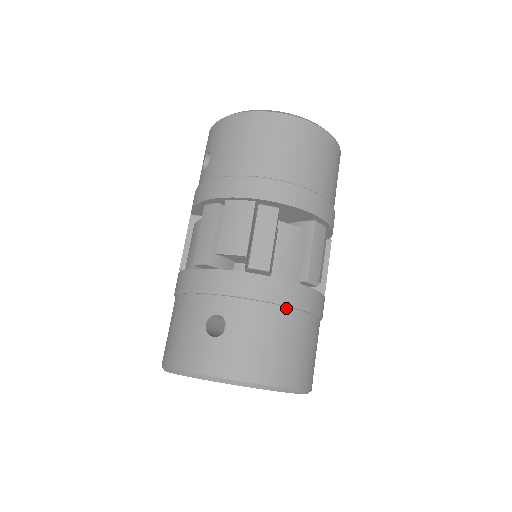
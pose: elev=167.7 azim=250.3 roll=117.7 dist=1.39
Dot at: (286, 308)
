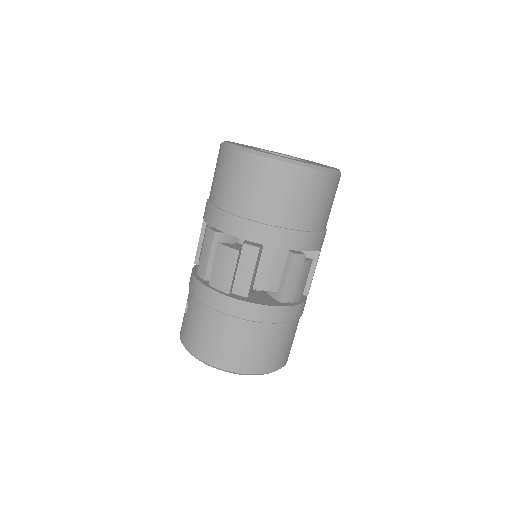
Dot at: (213, 310)
